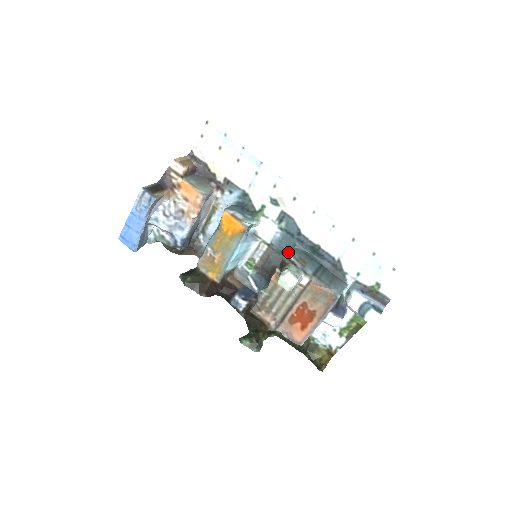
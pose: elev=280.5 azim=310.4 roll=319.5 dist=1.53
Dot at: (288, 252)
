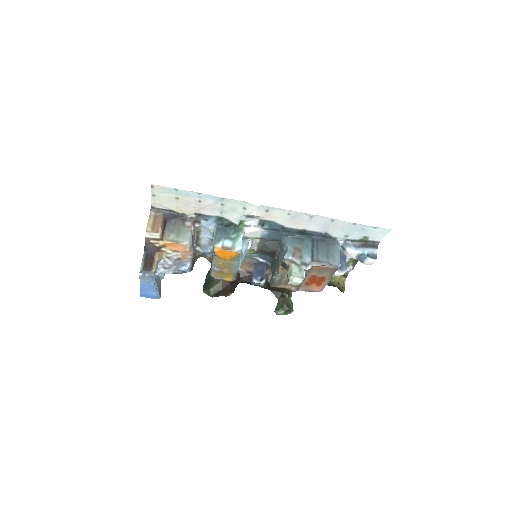
Dot at: occluded
